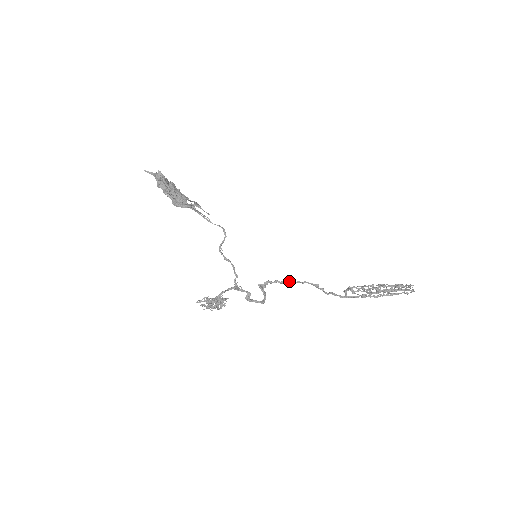
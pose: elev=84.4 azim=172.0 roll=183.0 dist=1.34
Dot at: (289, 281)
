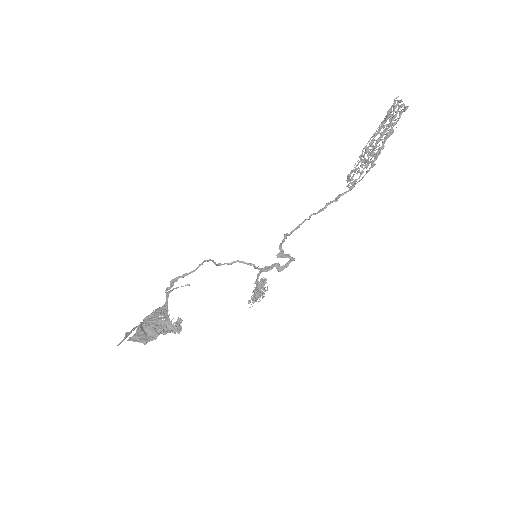
Dot at: (296, 227)
